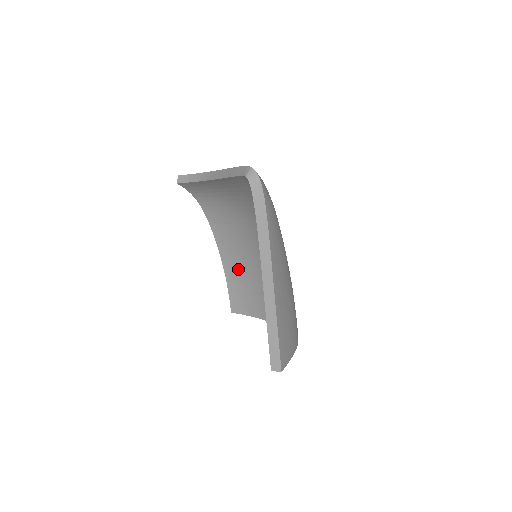
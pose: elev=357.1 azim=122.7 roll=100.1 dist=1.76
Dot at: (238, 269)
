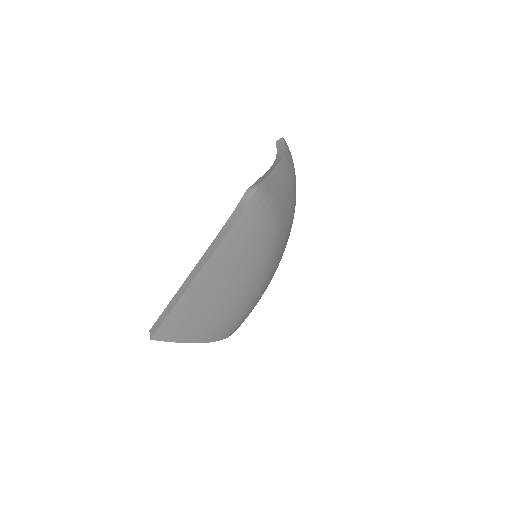
Dot at: occluded
